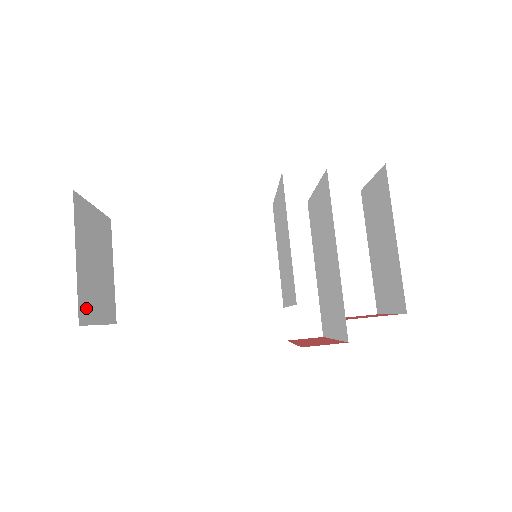
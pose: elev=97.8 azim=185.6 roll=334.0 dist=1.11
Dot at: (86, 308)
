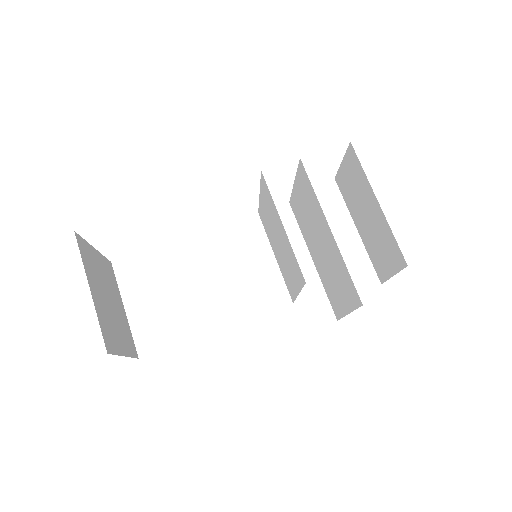
Dot at: (109, 339)
